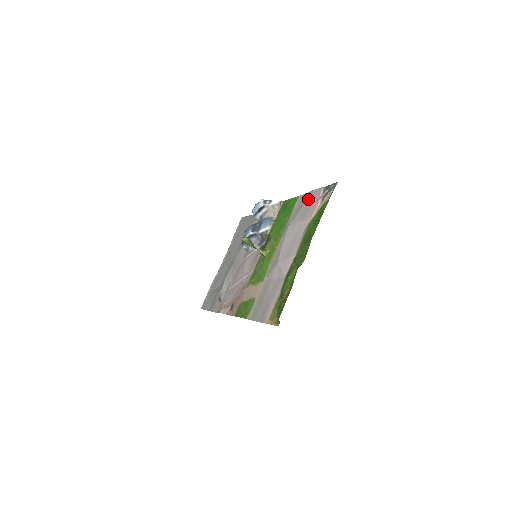
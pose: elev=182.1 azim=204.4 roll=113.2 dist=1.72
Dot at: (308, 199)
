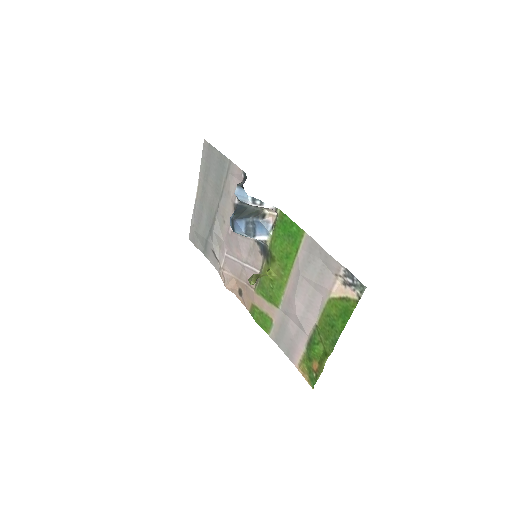
Dot at: (322, 259)
